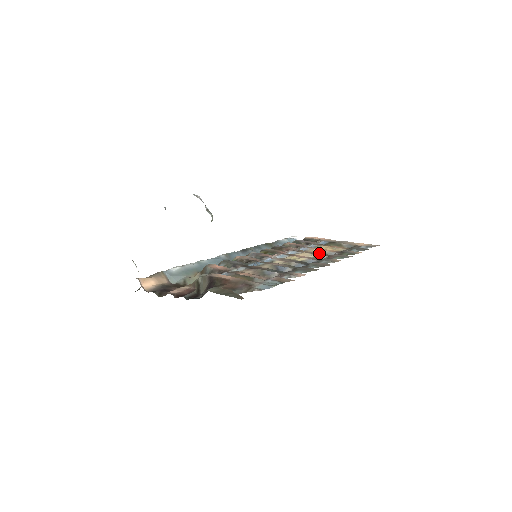
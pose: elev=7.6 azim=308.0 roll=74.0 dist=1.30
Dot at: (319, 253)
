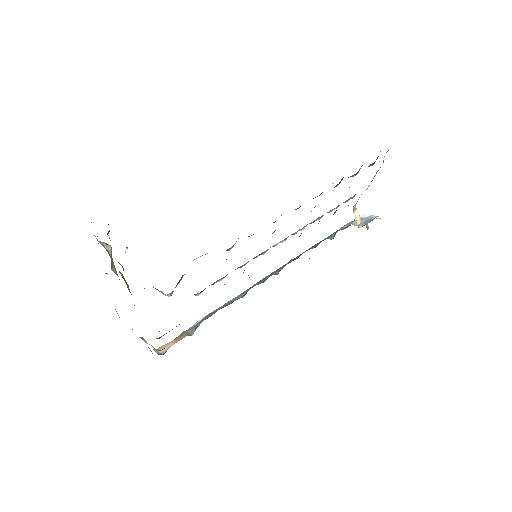
Dot at: occluded
